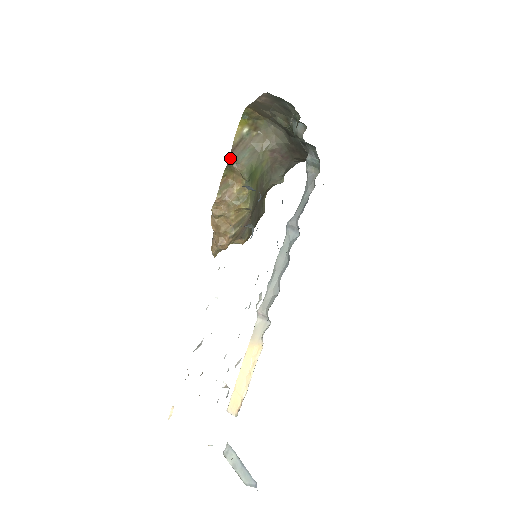
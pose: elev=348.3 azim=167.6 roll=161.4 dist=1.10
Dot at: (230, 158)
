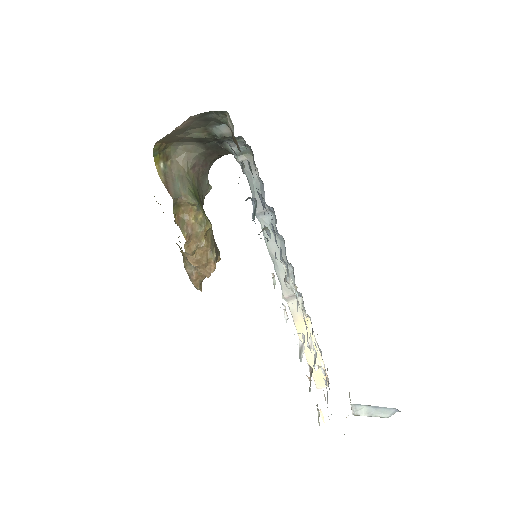
Dot at: (171, 196)
